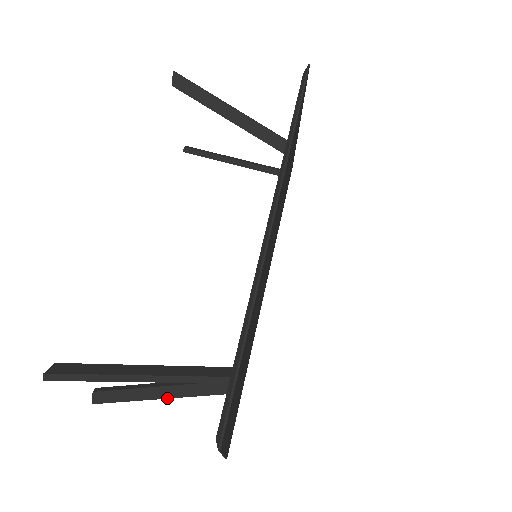
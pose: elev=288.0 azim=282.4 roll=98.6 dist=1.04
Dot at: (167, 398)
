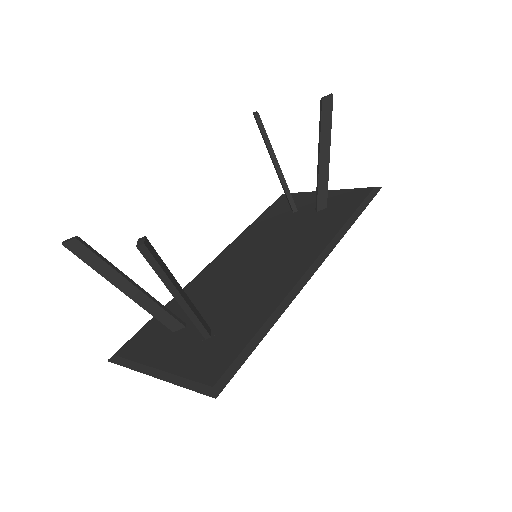
Dot at: (127, 295)
